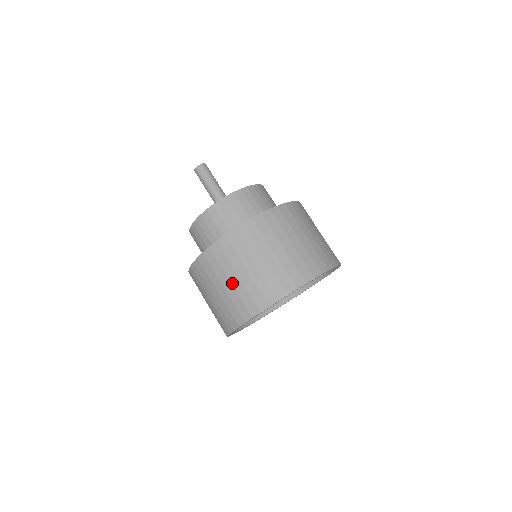
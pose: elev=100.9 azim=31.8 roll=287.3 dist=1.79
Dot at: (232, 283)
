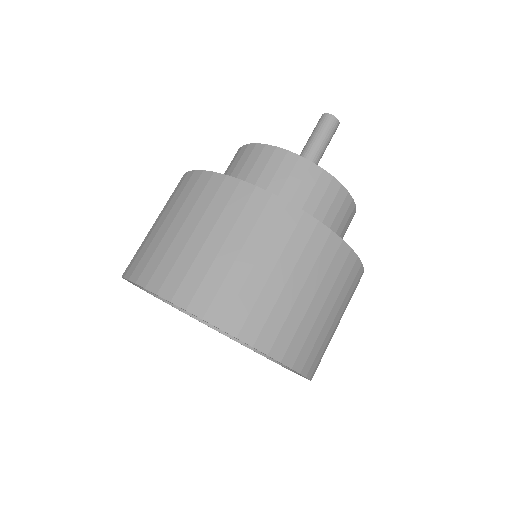
Dot at: (207, 242)
